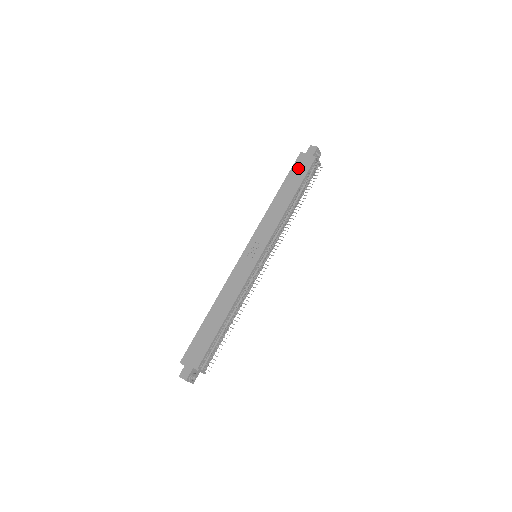
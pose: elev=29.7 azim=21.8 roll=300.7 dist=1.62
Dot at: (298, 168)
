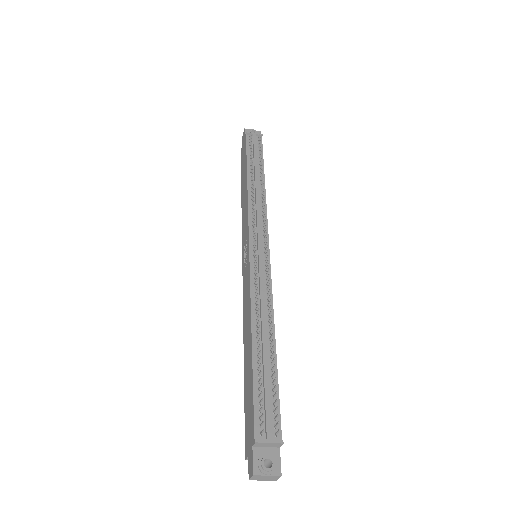
Dot at: (242, 159)
